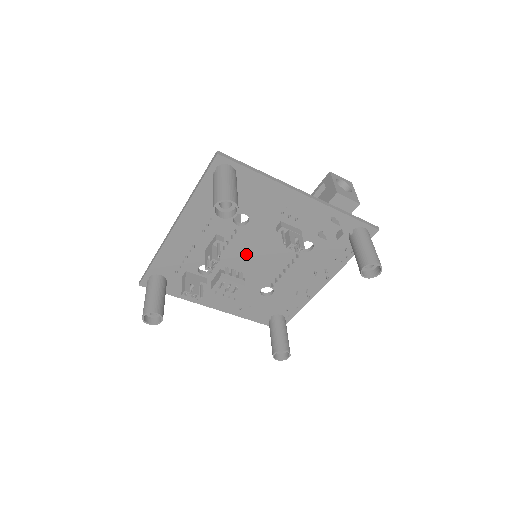
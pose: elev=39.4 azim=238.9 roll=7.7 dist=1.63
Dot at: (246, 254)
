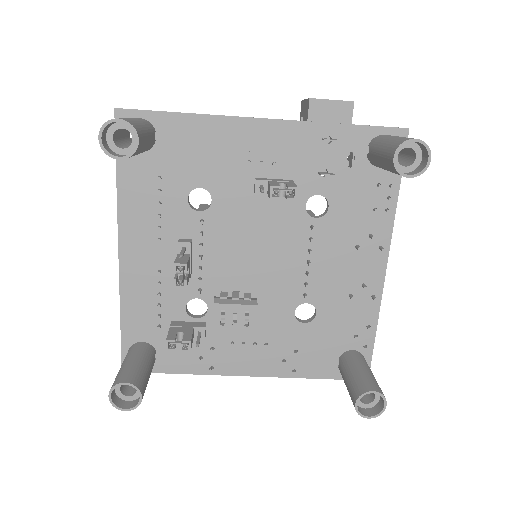
Dot at: (238, 256)
